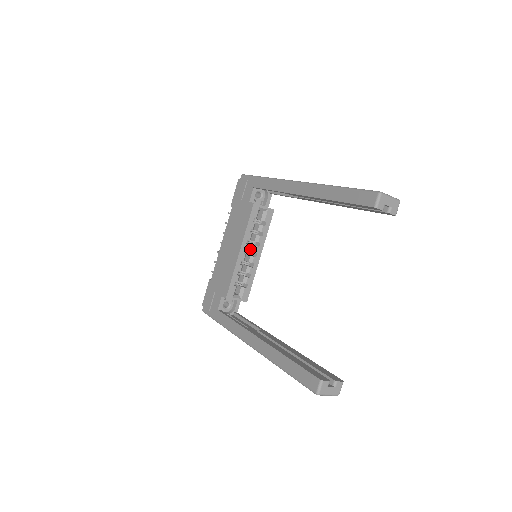
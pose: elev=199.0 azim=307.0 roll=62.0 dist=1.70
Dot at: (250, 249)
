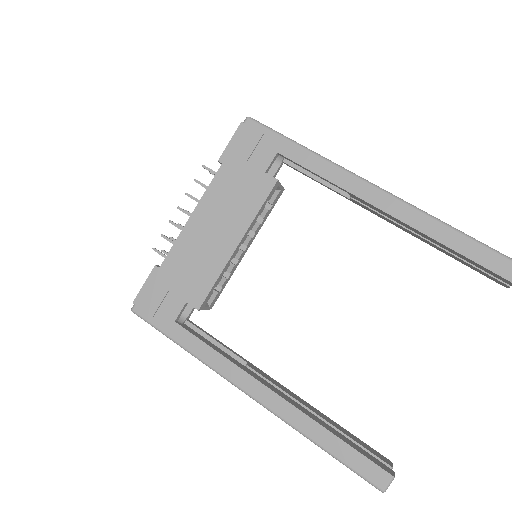
Dot at: occluded
